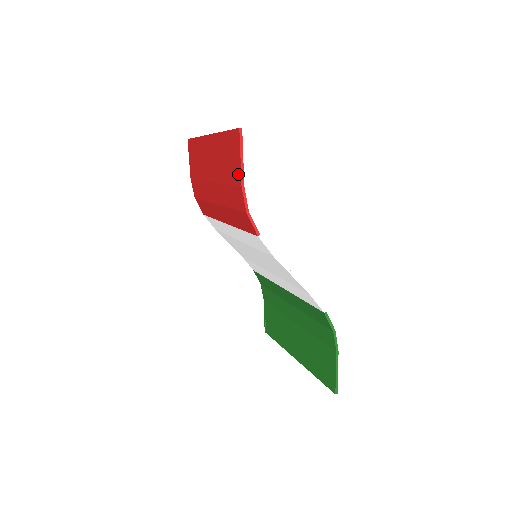
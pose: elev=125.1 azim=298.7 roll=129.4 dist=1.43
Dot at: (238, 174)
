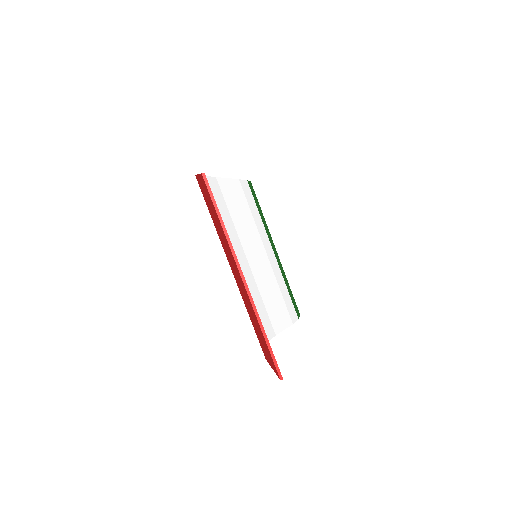
Dot at: (266, 357)
